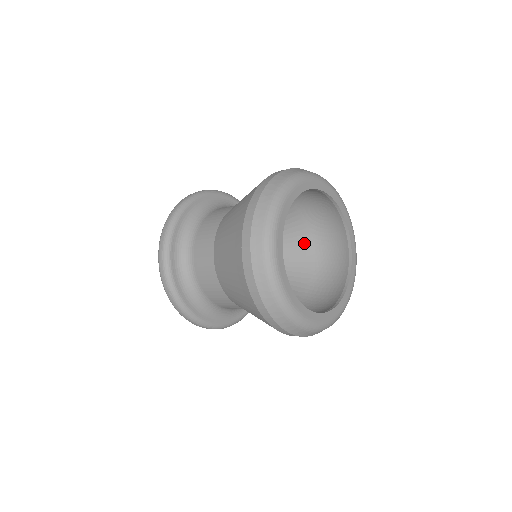
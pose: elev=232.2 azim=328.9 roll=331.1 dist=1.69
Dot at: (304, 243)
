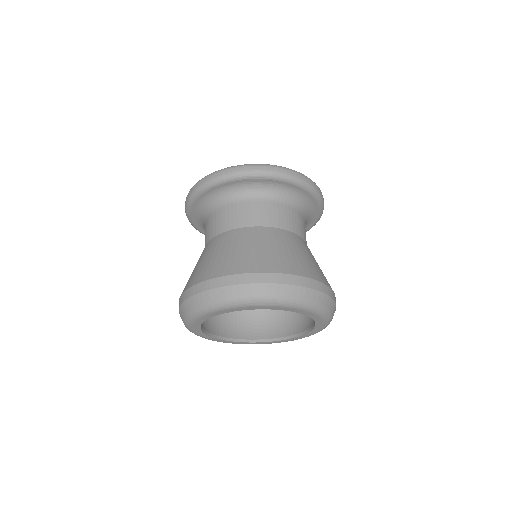
Dot at: occluded
